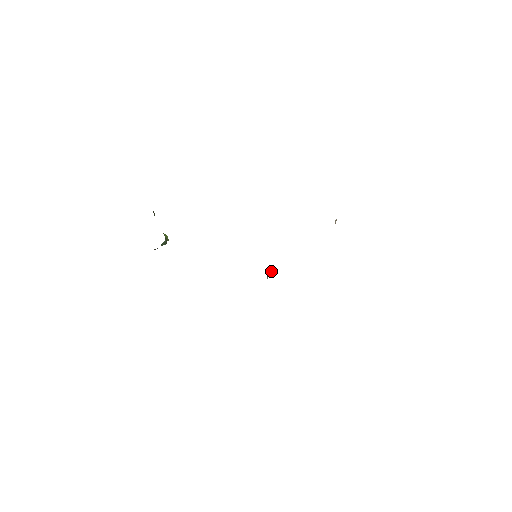
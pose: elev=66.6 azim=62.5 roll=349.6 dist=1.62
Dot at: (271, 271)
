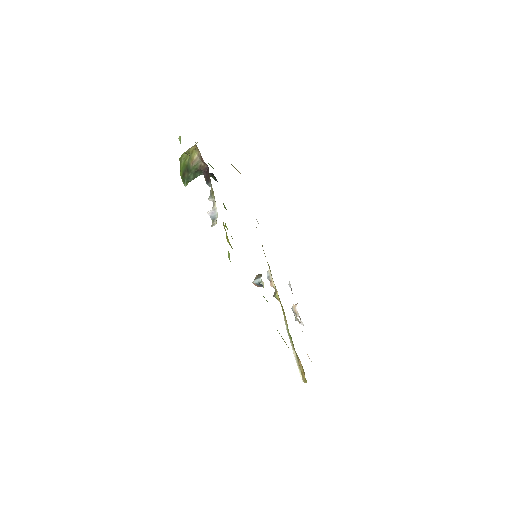
Dot at: occluded
